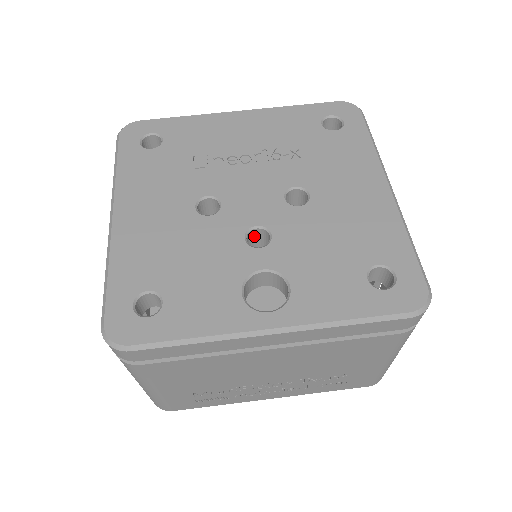
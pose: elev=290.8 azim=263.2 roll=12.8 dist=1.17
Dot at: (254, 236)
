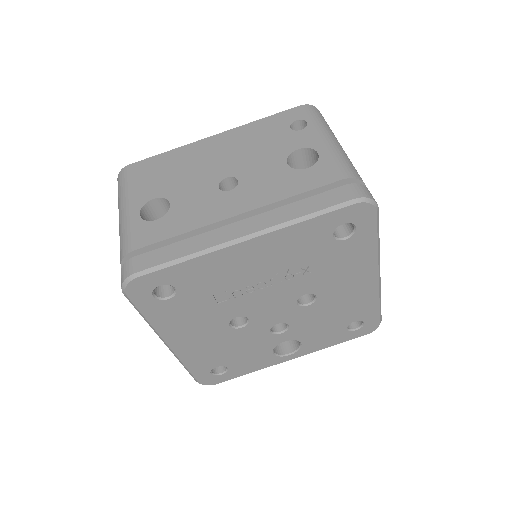
Dot at: occluded
